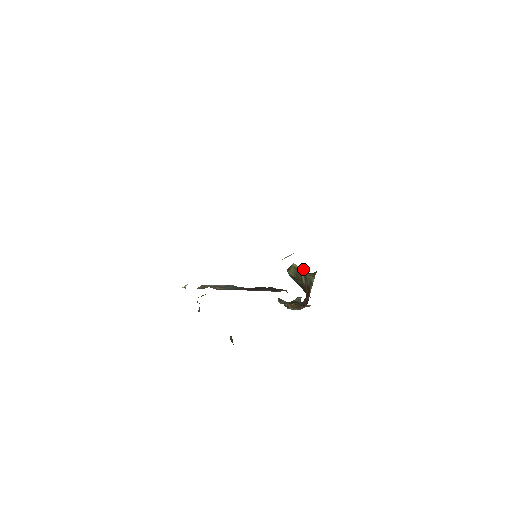
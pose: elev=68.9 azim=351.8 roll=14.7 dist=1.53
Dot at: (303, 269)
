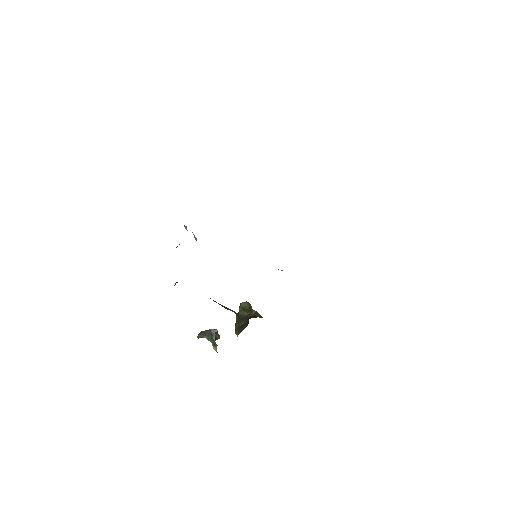
Dot at: occluded
